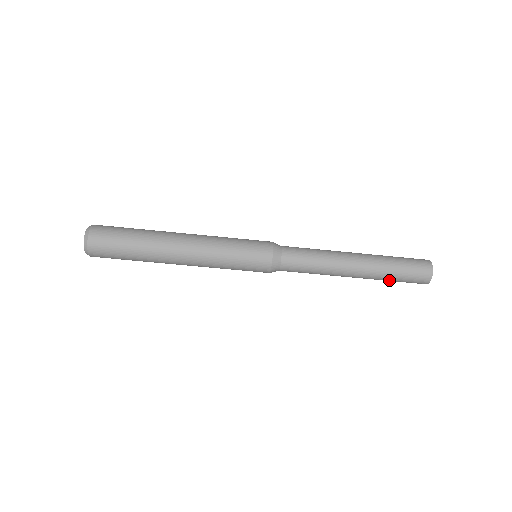
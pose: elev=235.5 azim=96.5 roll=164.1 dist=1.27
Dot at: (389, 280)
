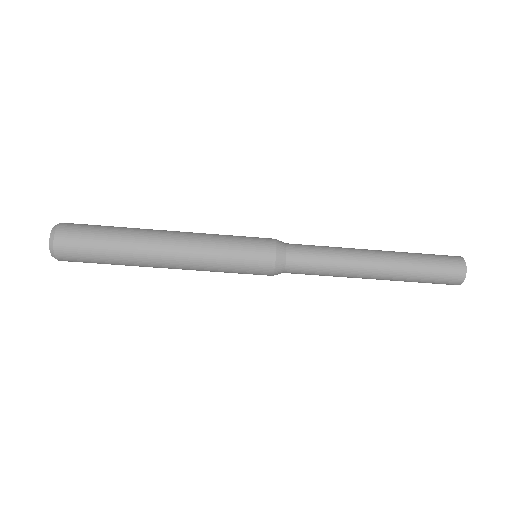
Dot at: occluded
